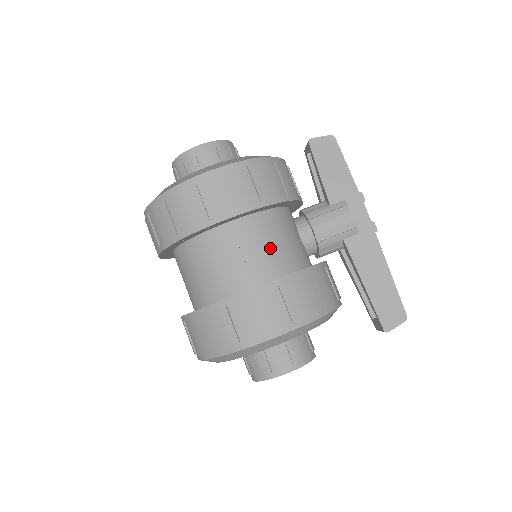
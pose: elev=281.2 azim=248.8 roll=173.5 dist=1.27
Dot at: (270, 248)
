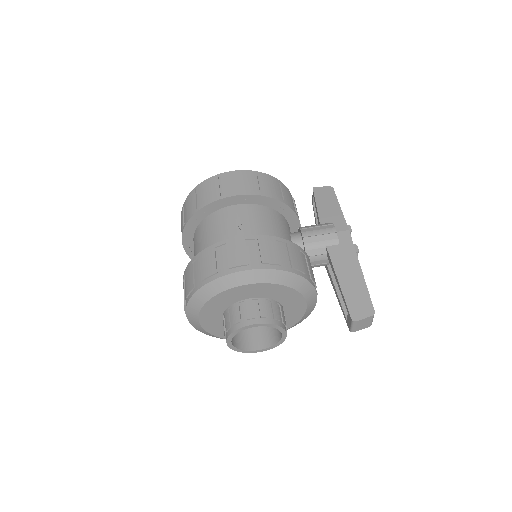
Dot at: (261, 225)
